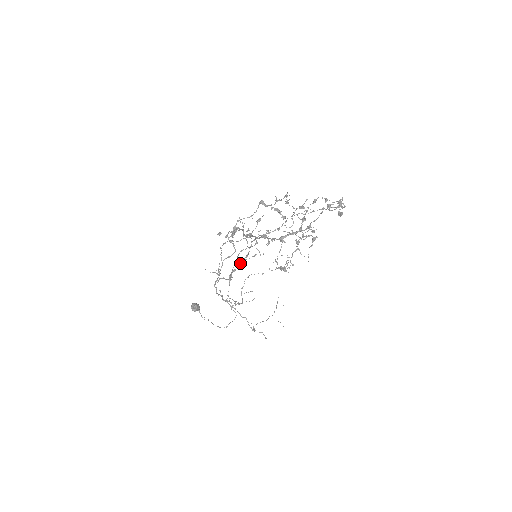
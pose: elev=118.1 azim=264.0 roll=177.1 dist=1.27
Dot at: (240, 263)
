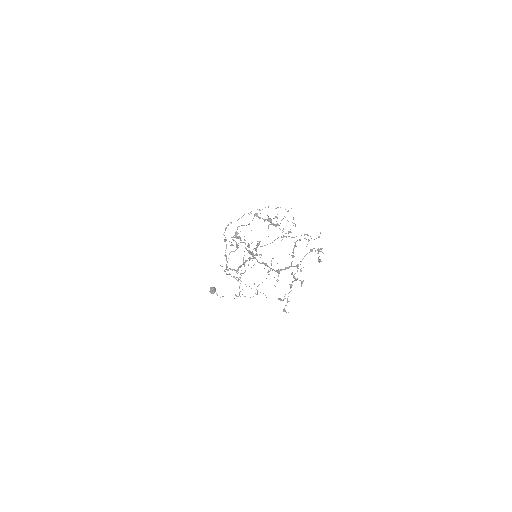
Dot at: (244, 262)
